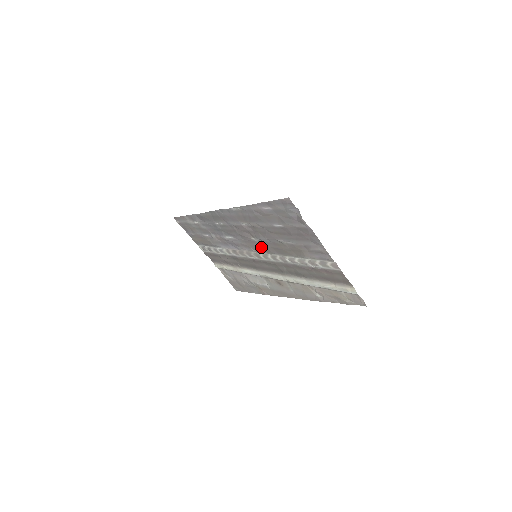
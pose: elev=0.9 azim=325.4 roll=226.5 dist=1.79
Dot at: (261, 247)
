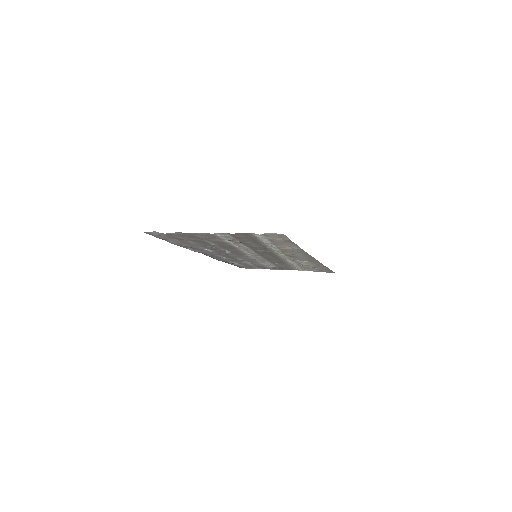
Dot at: (236, 252)
